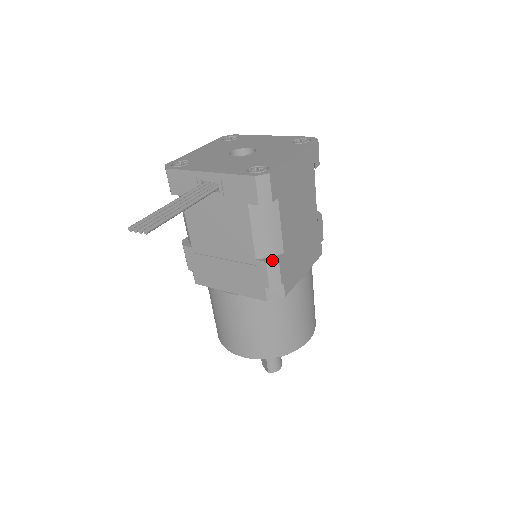
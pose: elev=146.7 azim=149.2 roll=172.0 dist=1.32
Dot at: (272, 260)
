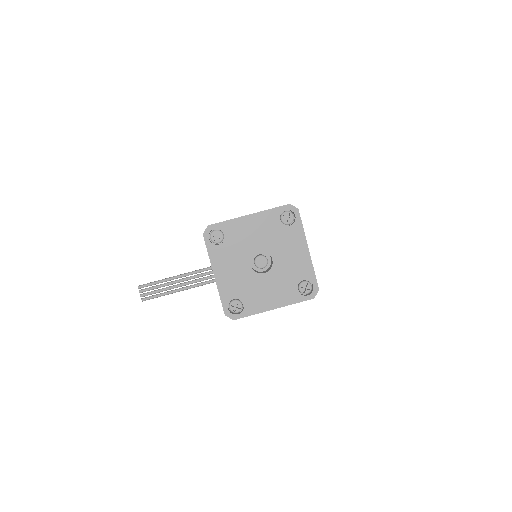
Dot at: occluded
